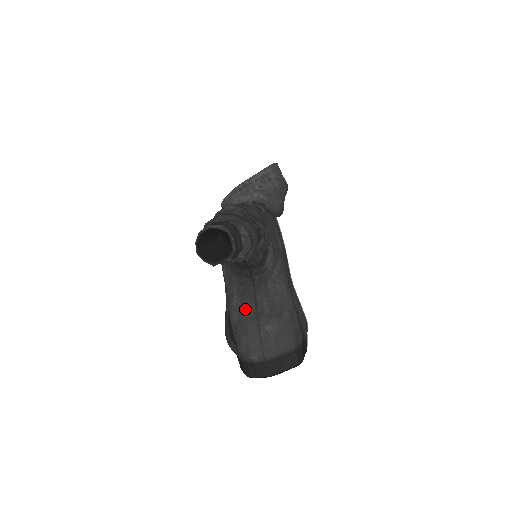
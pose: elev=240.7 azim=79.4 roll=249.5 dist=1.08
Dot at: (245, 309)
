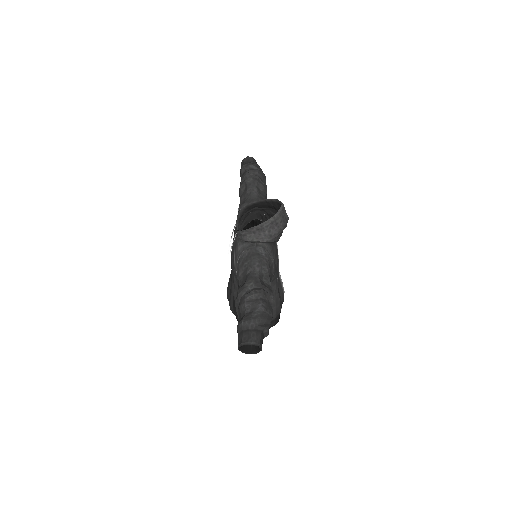
Dot at: occluded
